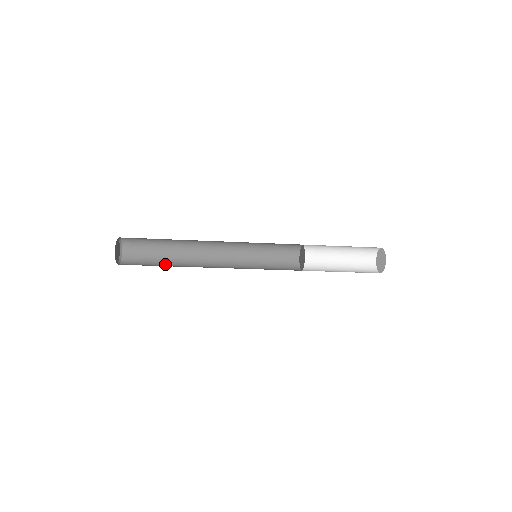
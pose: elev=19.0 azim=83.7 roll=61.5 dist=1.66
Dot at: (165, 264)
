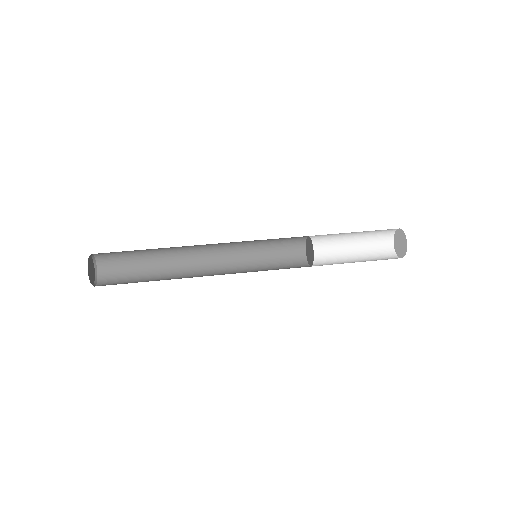
Dot at: (150, 269)
